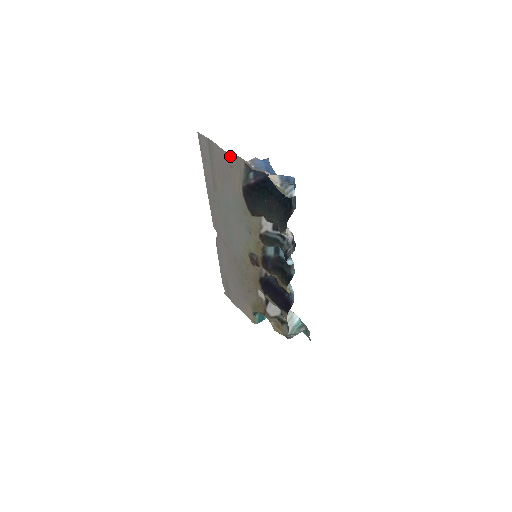
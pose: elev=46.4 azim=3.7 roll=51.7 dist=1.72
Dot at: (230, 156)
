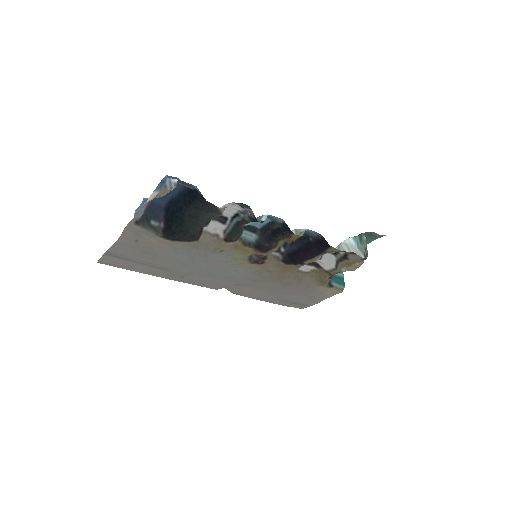
Dot at: (123, 237)
